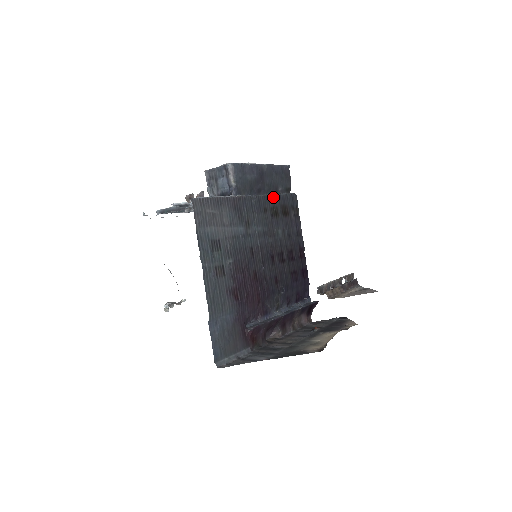
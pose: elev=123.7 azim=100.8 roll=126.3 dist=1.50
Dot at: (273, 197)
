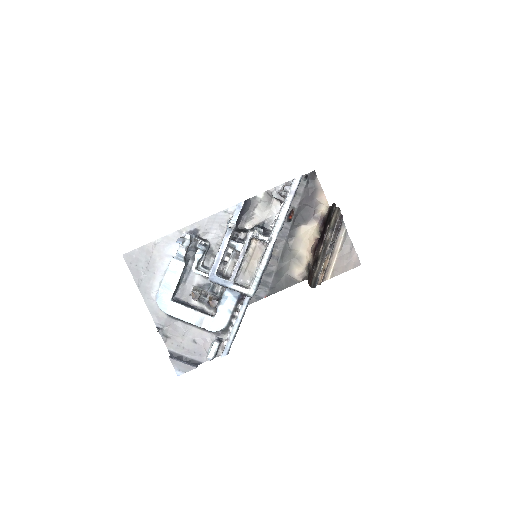
Dot at: occluded
